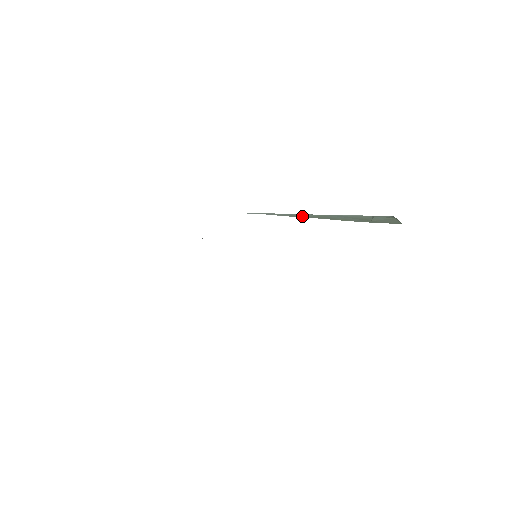
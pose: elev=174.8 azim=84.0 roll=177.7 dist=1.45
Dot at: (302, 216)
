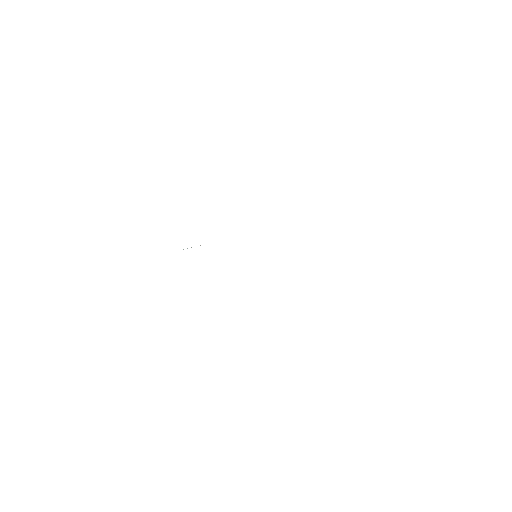
Dot at: occluded
